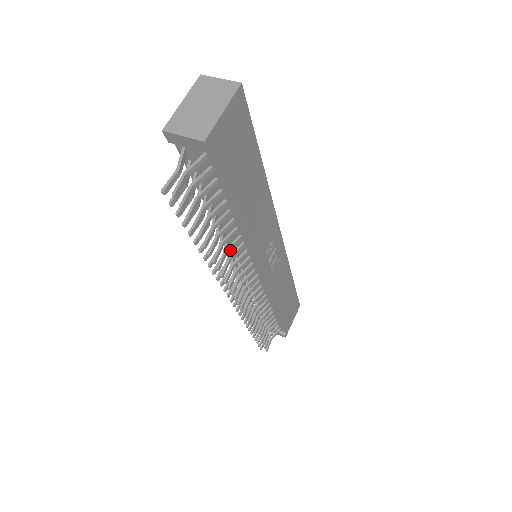
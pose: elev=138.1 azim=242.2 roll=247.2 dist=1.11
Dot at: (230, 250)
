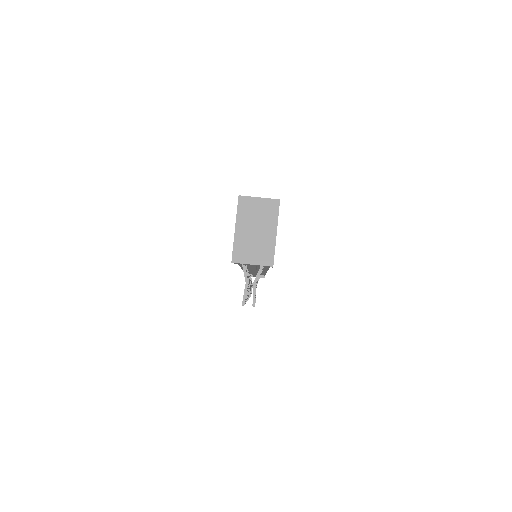
Dot at: occluded
